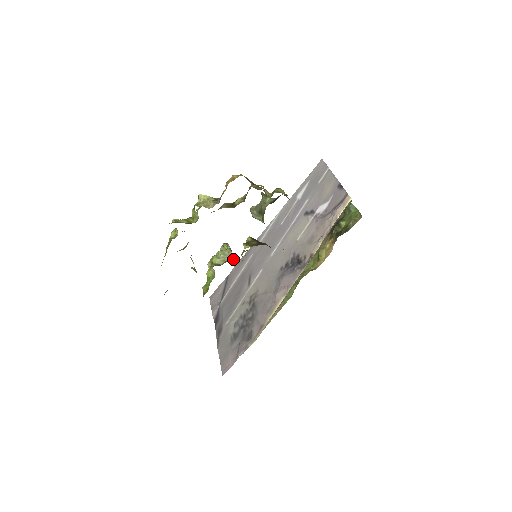
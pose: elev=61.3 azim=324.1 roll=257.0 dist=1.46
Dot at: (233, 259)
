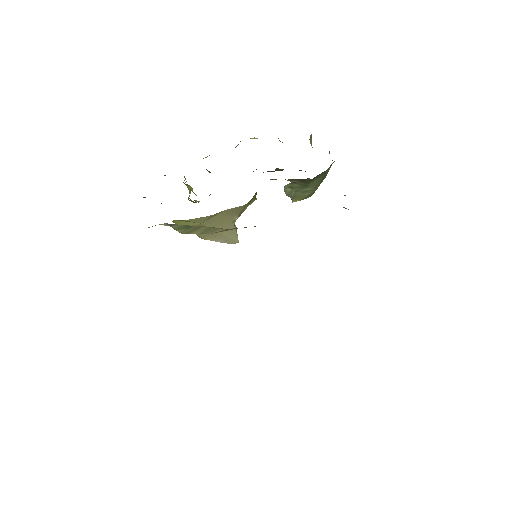
Dot at: (231, 223)
